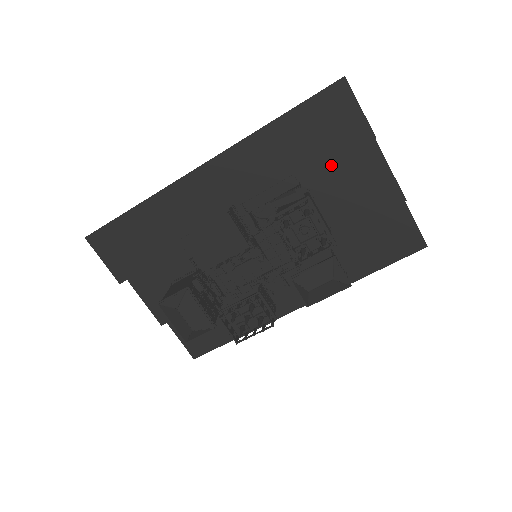
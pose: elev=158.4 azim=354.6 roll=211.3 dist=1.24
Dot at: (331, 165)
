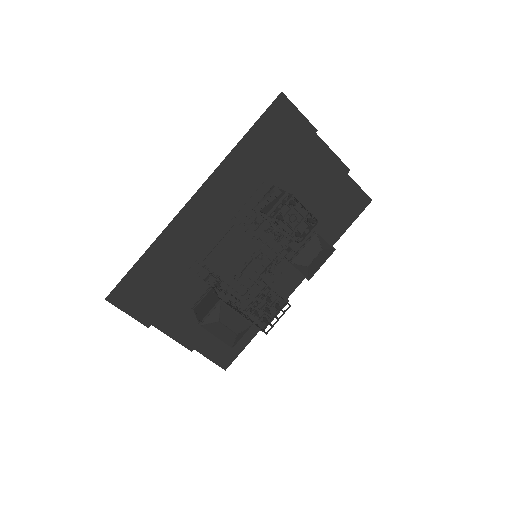
Dot at: occluded
